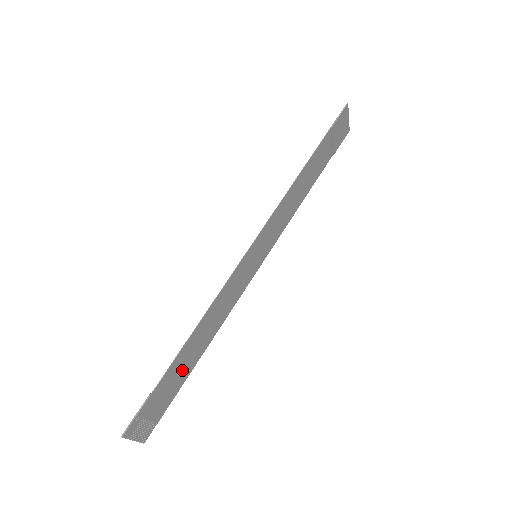
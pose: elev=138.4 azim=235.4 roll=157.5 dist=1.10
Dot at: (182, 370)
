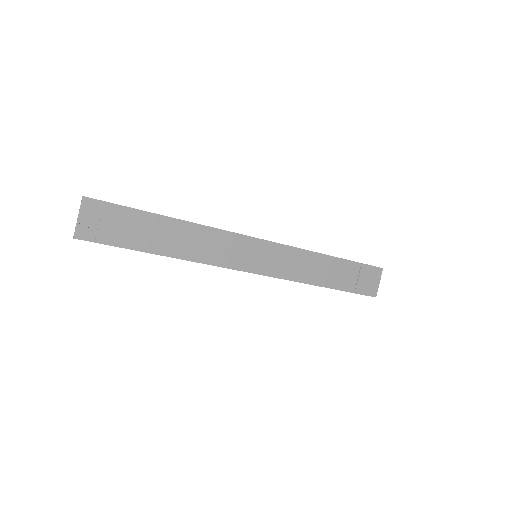
Dot at: (148, 236)
